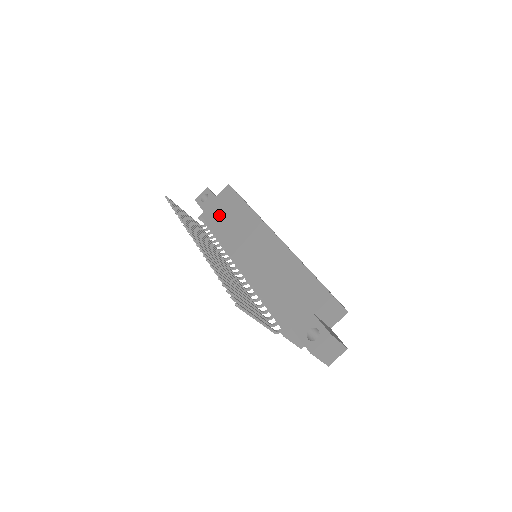
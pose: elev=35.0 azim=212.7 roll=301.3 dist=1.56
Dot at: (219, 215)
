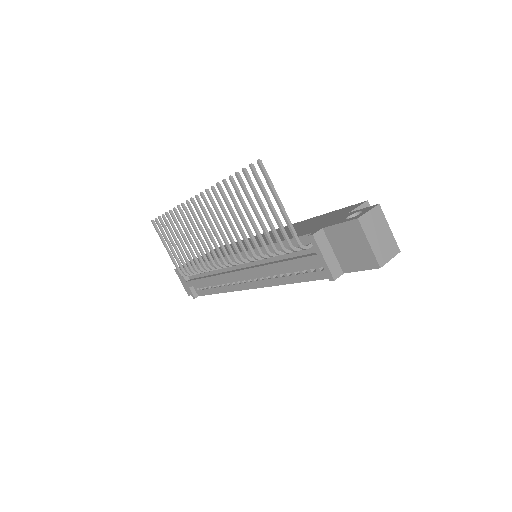
Dot at: occluded
